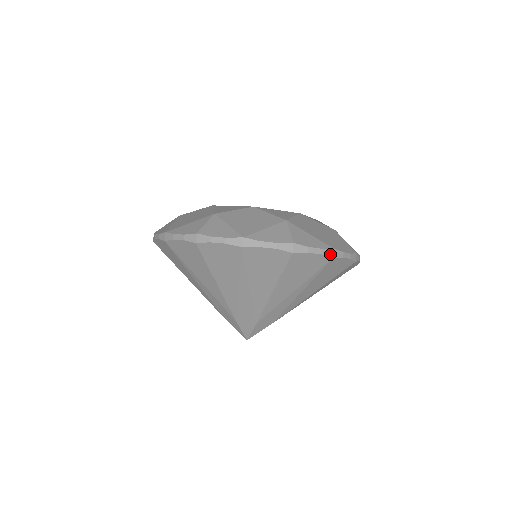
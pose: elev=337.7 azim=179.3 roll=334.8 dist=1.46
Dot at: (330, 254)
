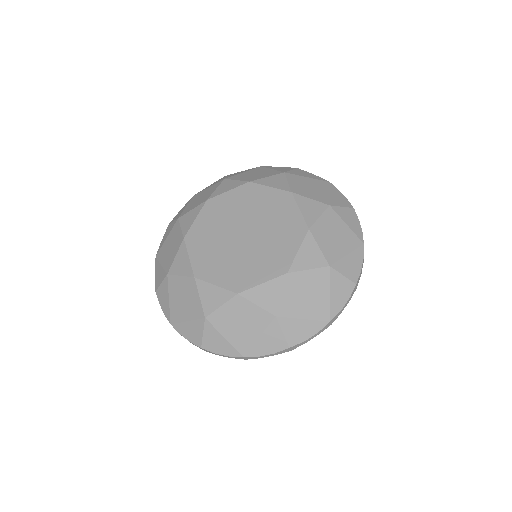
Dot at: occluded
